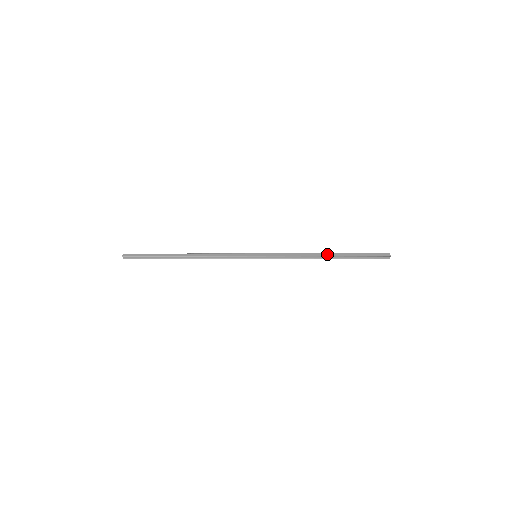
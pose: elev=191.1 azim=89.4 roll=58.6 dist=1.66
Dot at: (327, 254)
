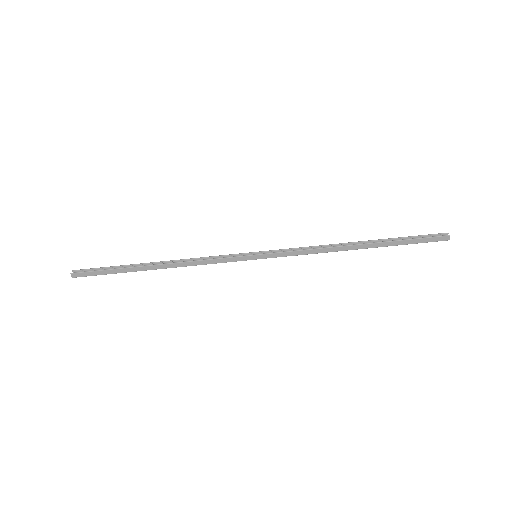
Dot at: (356, 244)
